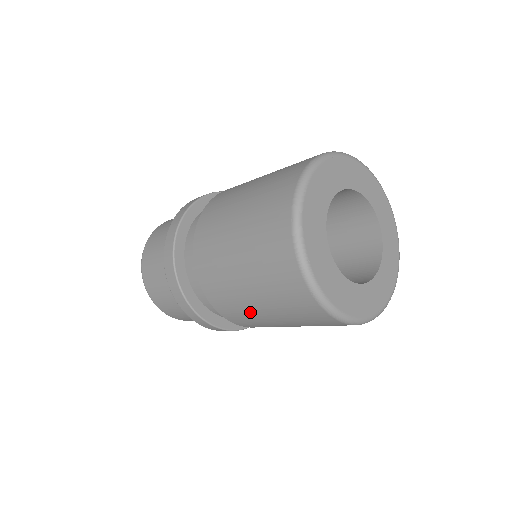
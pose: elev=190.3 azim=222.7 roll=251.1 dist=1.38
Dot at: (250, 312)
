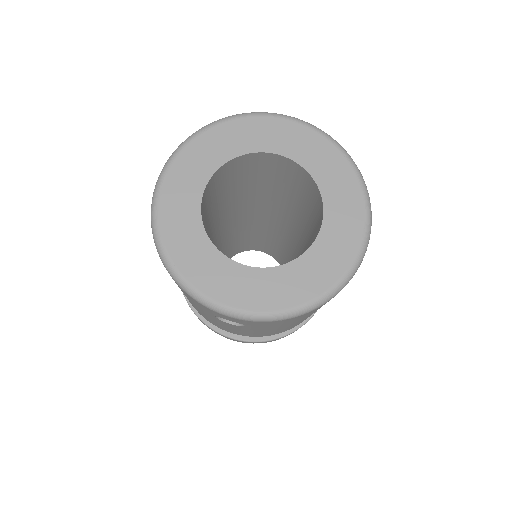
Dot at: occluded
